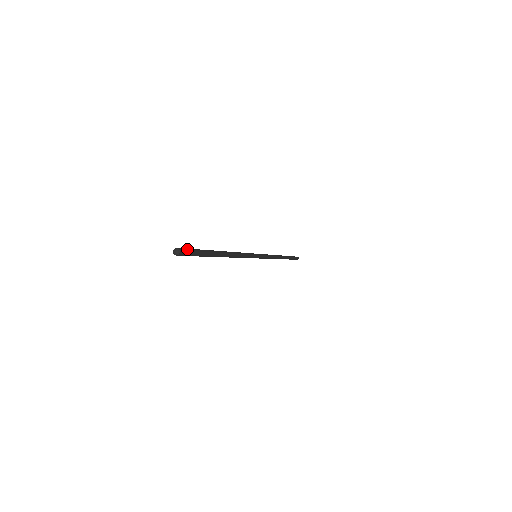
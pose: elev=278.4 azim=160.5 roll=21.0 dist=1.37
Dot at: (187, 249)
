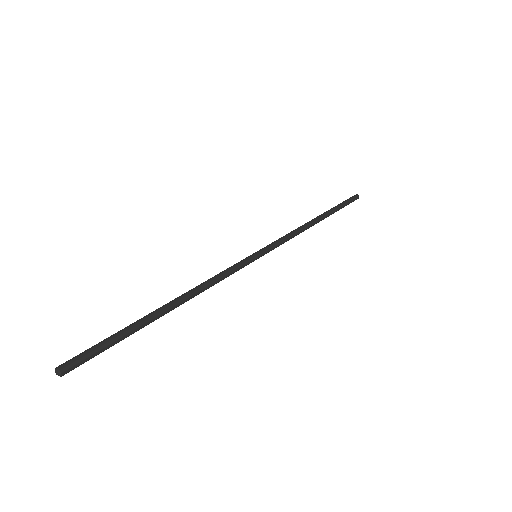
Dot at: (83, 360)
